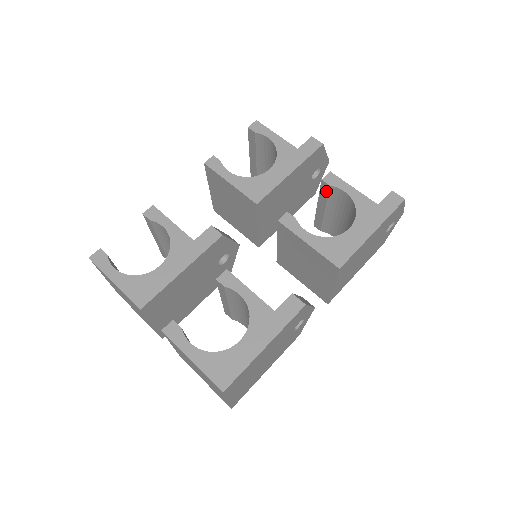
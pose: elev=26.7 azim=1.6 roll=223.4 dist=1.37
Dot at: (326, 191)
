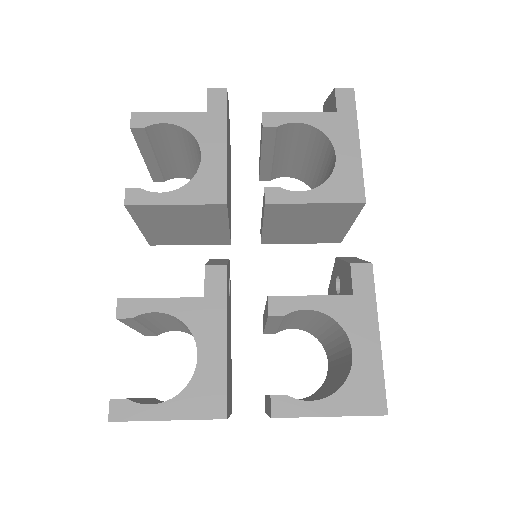
Dot at: (272, 136)
